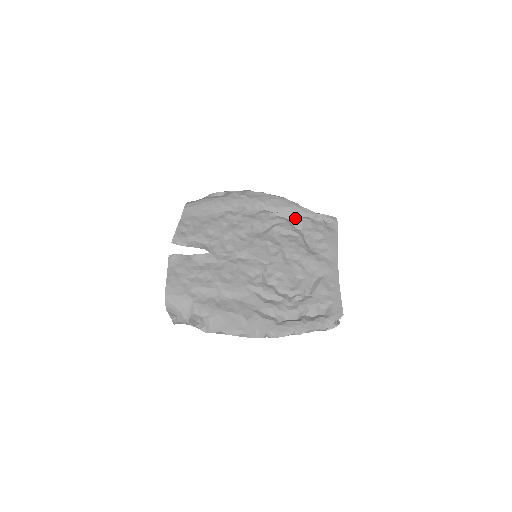
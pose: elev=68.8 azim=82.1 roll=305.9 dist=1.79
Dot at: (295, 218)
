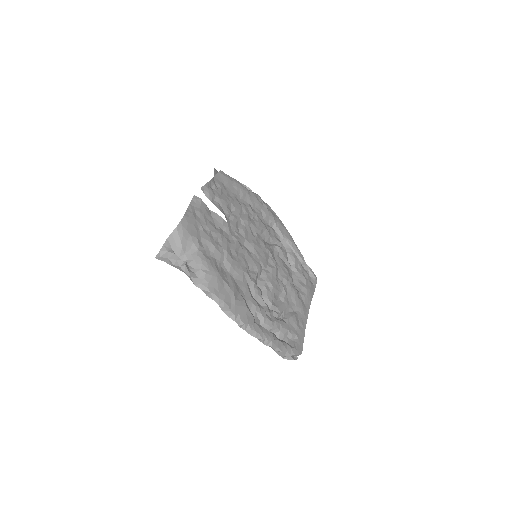
Dot at: (292, 252)
